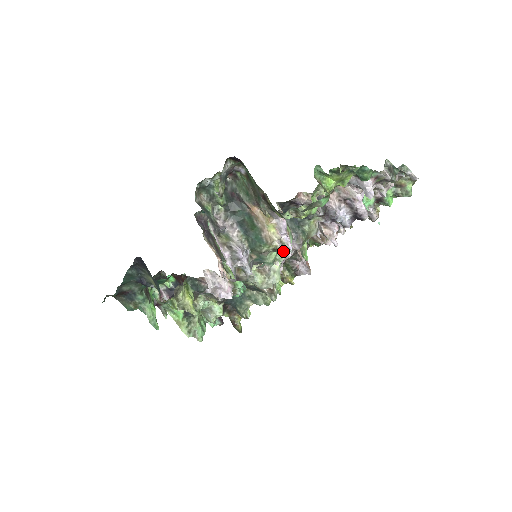
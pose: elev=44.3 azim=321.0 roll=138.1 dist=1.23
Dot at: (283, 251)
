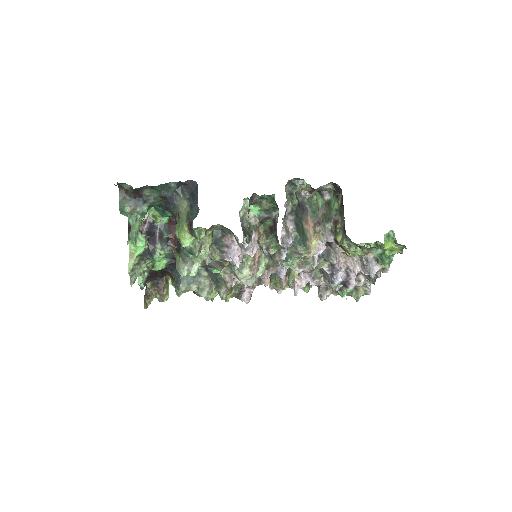
Dot at: (312, 263)
